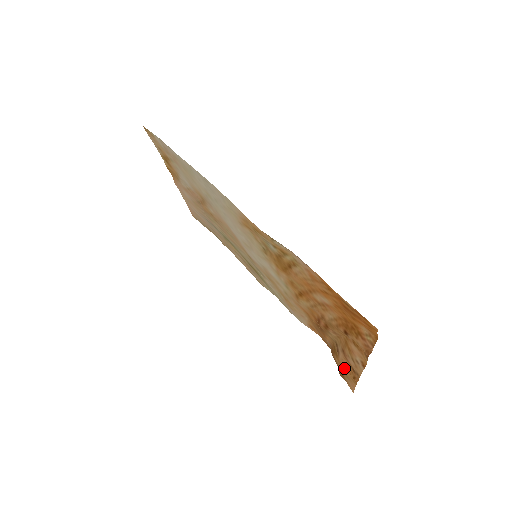
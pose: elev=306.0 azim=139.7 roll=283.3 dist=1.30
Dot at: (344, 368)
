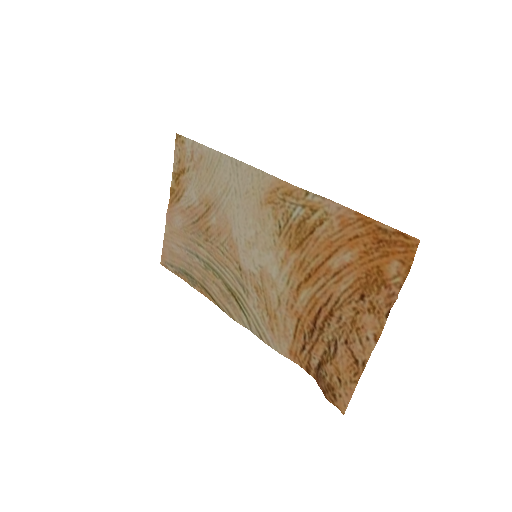
Dot at: (342, 369)
